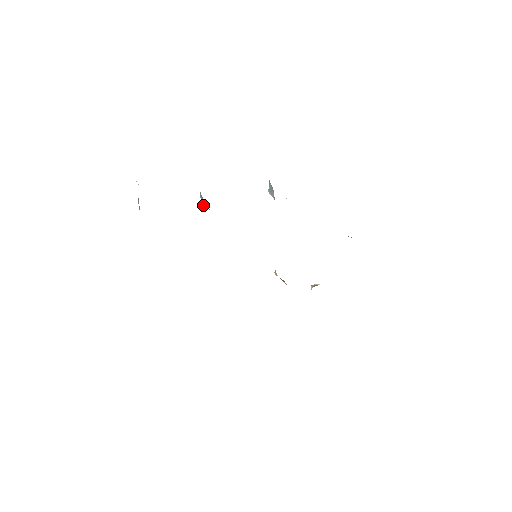
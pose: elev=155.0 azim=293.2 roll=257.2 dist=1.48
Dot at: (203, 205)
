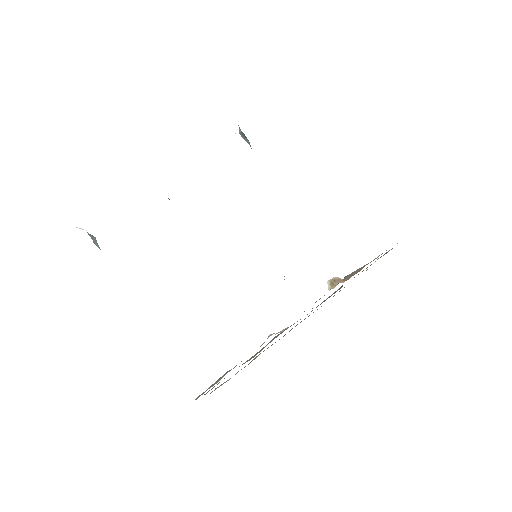
Dot at: occluded
